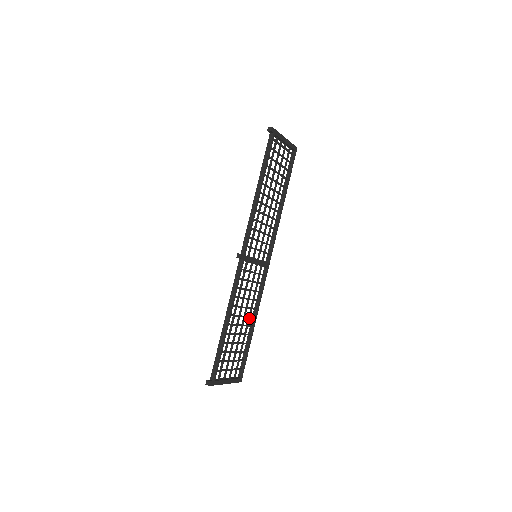
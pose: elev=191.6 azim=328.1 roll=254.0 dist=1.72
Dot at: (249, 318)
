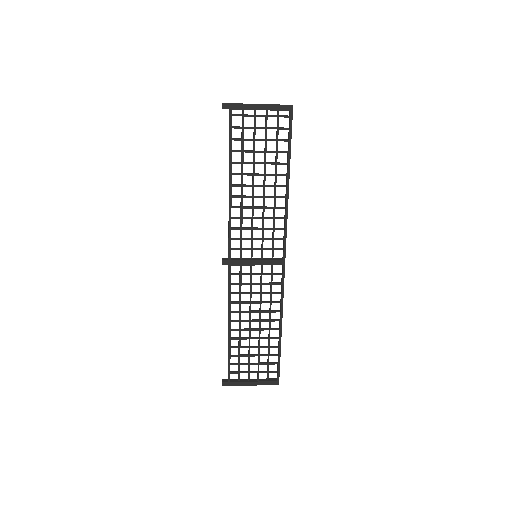
Dot at: (270, 321)
